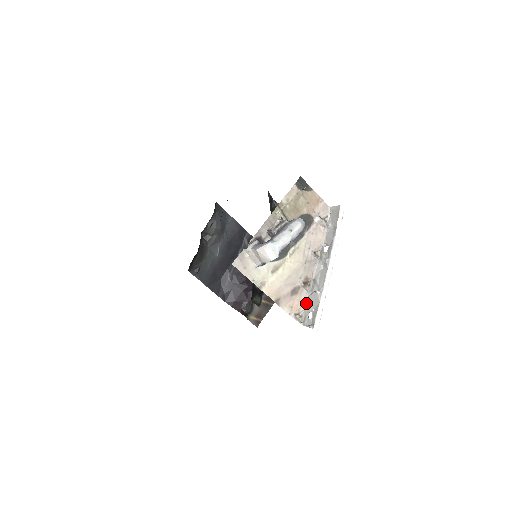
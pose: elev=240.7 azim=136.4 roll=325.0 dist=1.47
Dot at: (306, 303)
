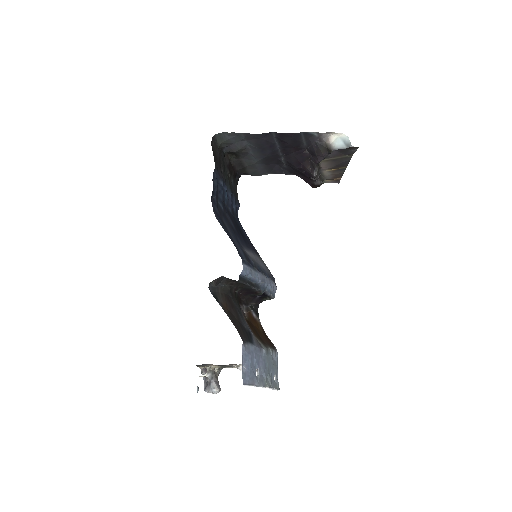
Dot at: occluded
